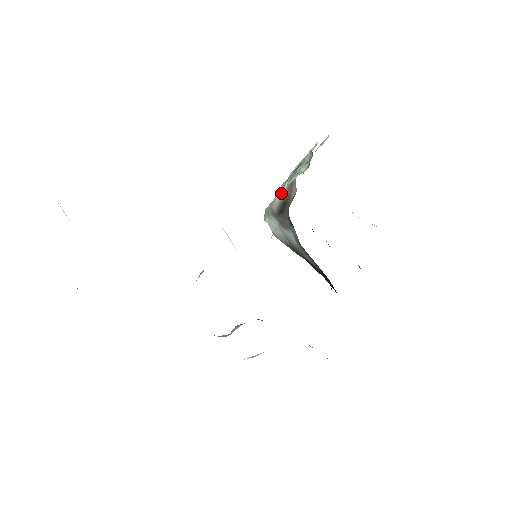
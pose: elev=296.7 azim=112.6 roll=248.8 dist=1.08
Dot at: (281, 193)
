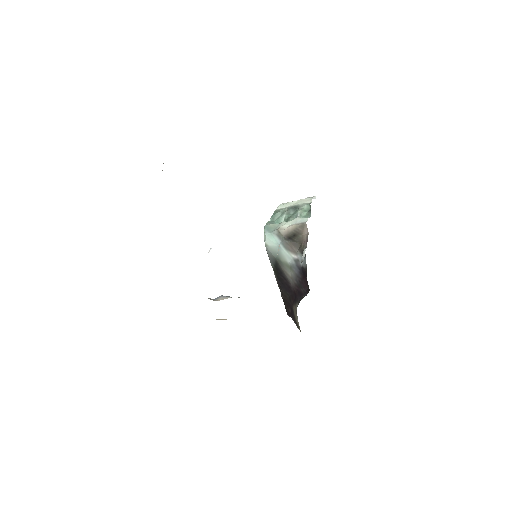
Dot at: (288, 224)
